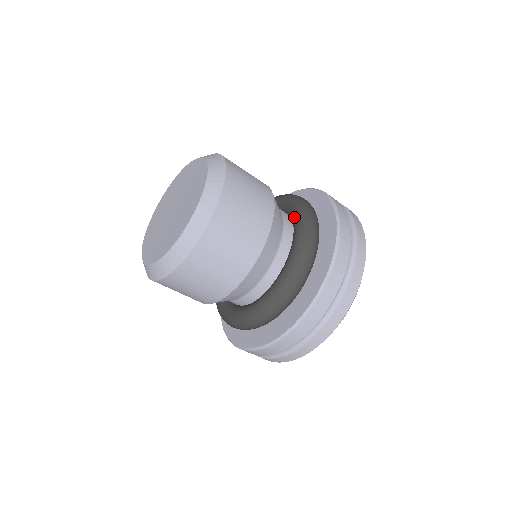
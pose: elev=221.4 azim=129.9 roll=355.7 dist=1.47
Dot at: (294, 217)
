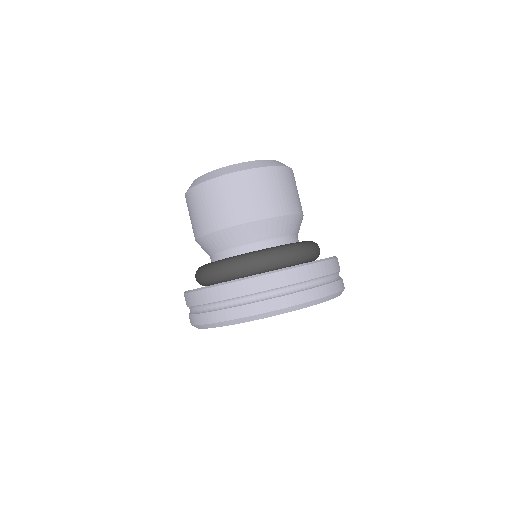
Dot at: occluded
